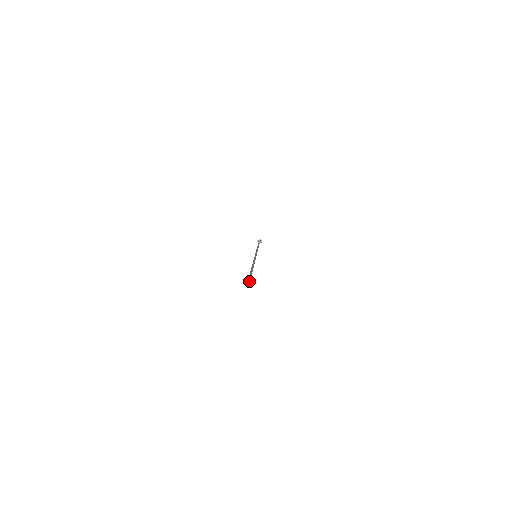
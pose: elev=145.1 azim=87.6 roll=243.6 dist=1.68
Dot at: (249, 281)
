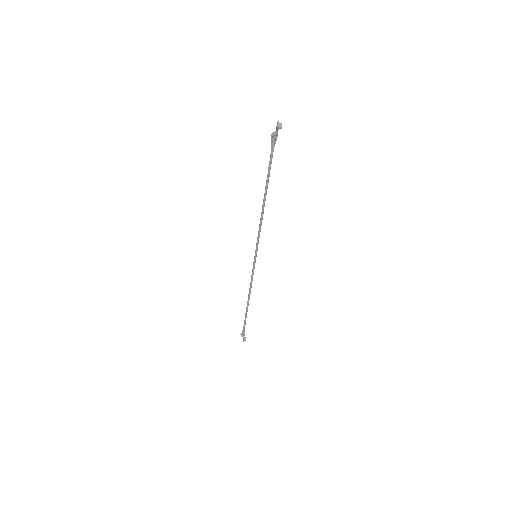
Dot at: (277, 124)
